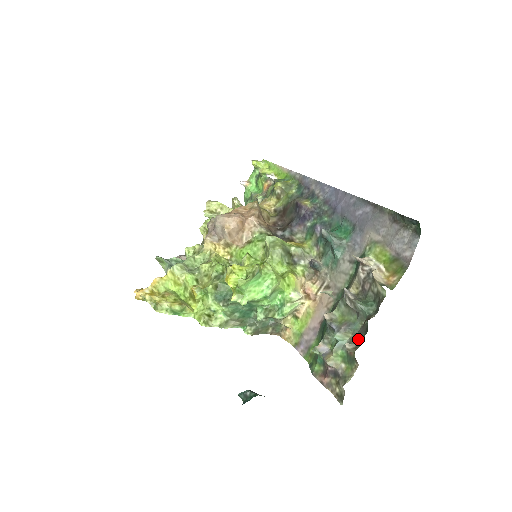
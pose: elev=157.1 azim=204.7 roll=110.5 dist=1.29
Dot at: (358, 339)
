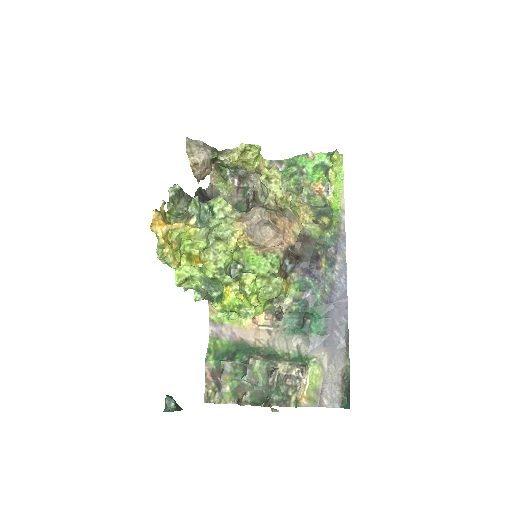
Dot at: (252, 395)
